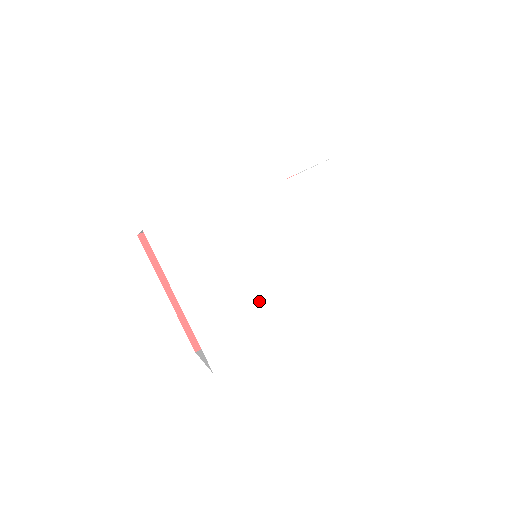
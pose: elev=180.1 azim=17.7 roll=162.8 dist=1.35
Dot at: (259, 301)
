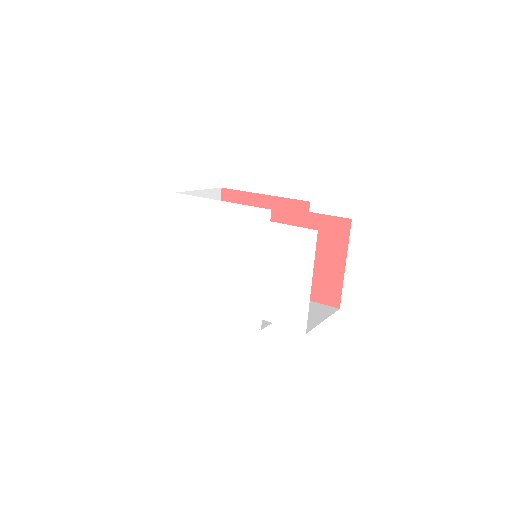
Dot at: (213, 284)
